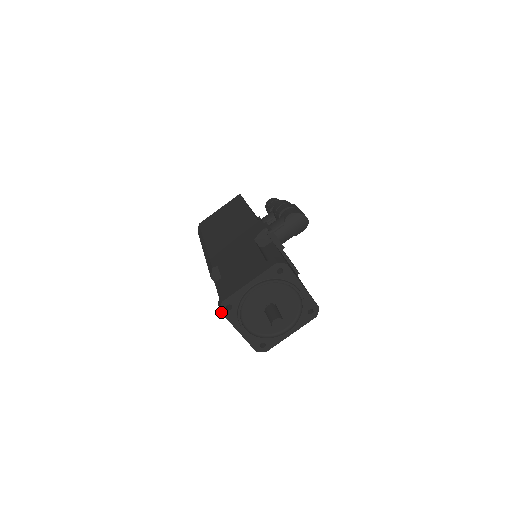
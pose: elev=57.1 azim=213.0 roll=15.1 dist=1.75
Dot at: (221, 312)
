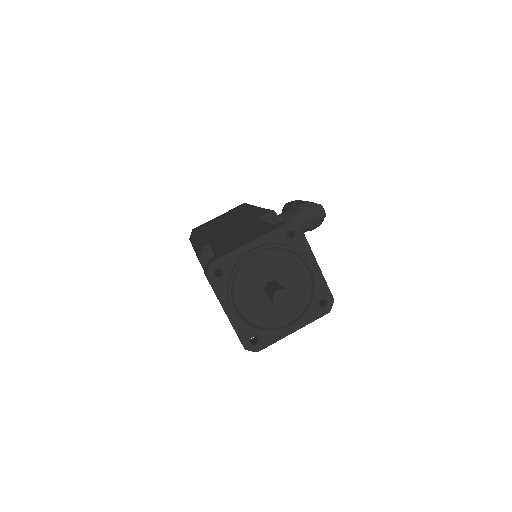
Dot at: (207, 278)
